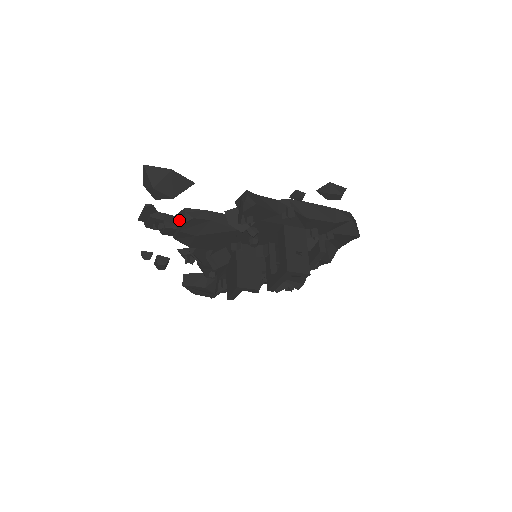
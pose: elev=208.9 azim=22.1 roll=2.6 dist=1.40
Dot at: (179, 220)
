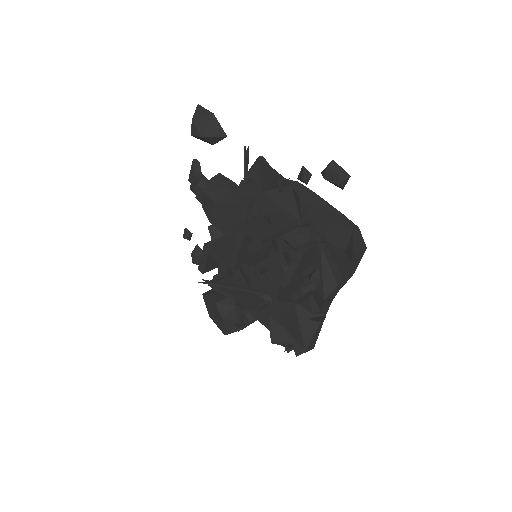
Dot at: occluded
